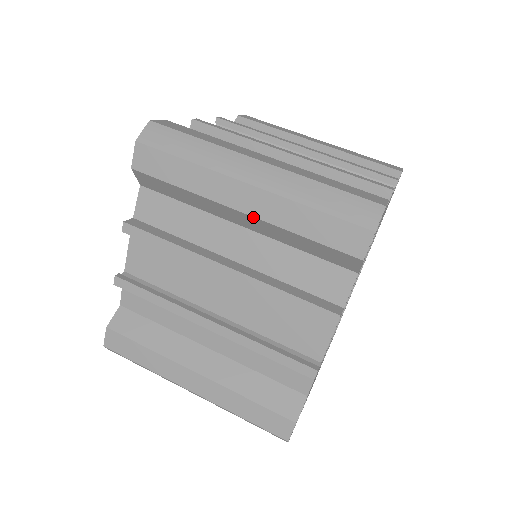
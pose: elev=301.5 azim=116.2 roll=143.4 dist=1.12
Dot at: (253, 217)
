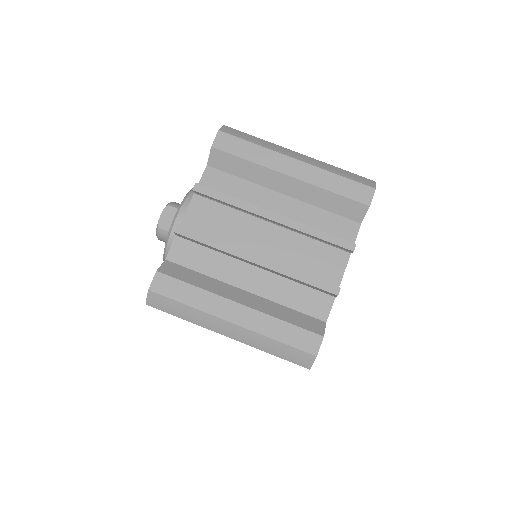
Dot at: occluded
